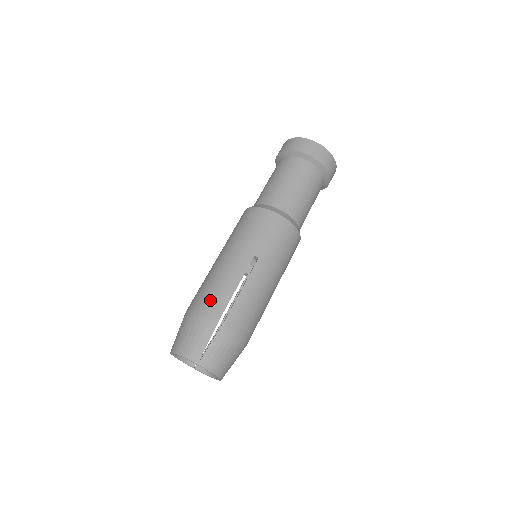
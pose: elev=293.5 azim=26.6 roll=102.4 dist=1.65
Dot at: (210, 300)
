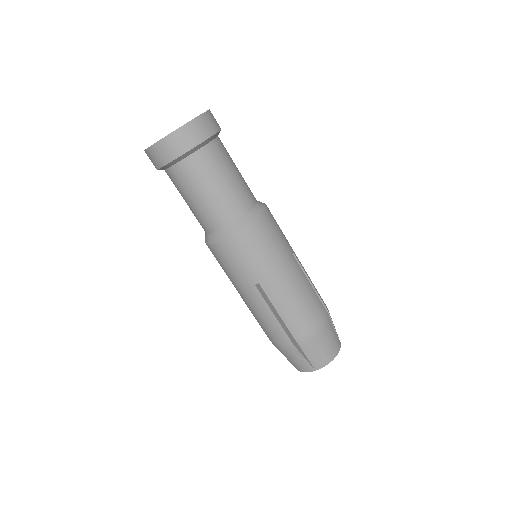
Dot at: (272, 335)
